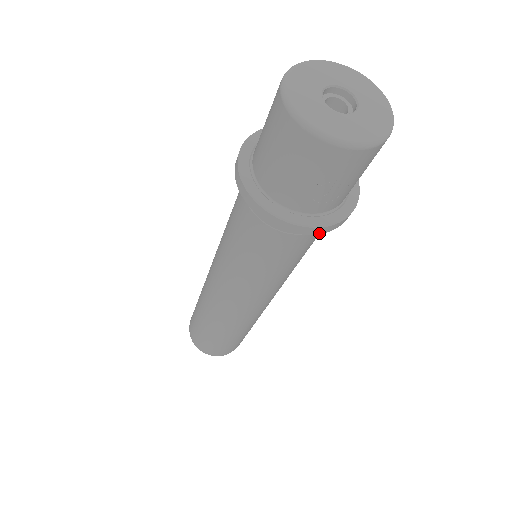
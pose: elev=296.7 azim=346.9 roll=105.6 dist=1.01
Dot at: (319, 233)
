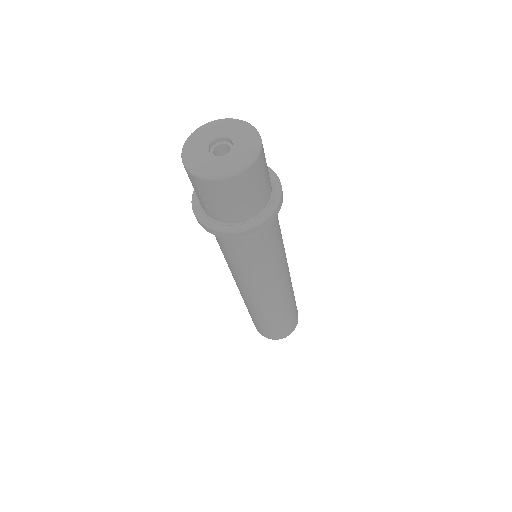
Dot at: (219, 236)
